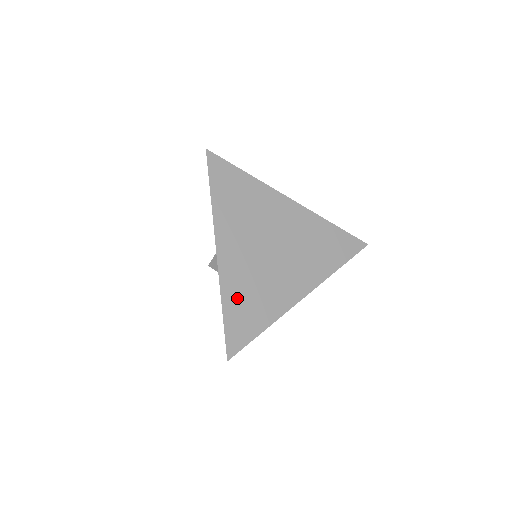
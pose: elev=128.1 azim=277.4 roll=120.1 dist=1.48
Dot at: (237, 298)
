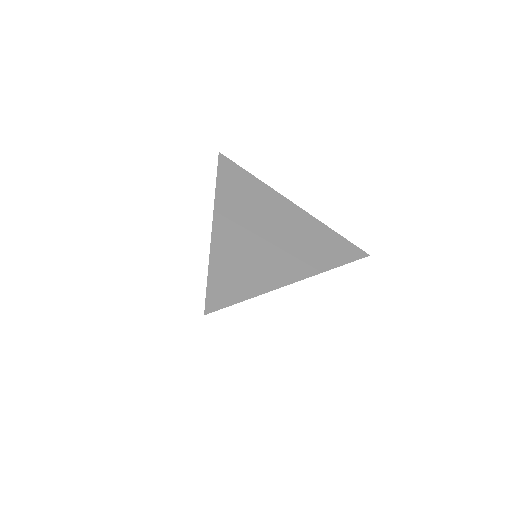
Dot at: (225, 264)
